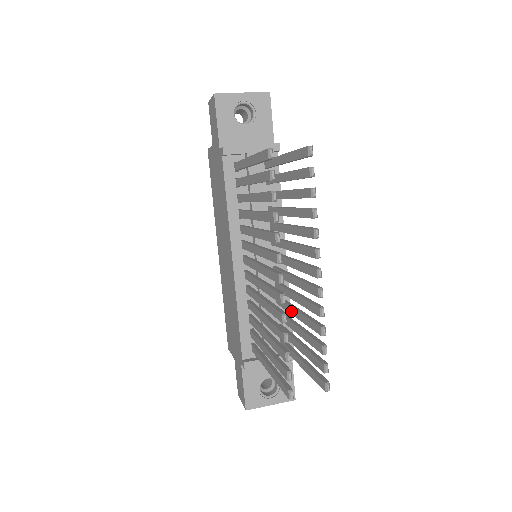
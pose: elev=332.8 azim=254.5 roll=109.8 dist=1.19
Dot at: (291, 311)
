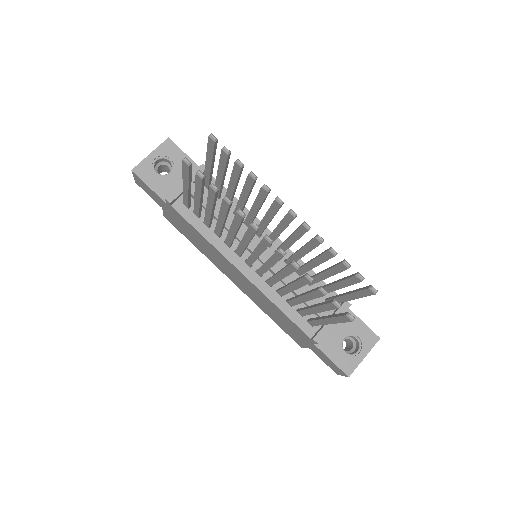
Dot at: (309, 267)
